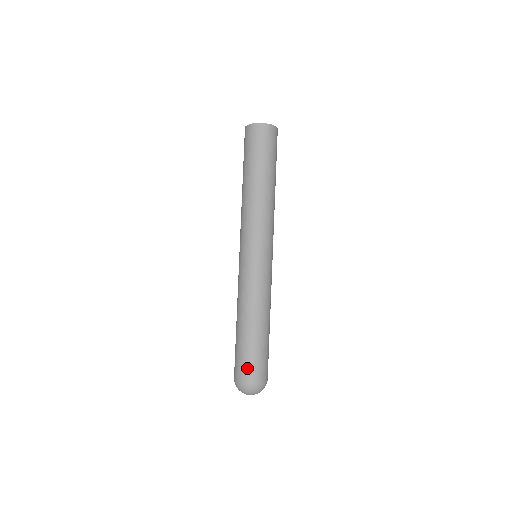
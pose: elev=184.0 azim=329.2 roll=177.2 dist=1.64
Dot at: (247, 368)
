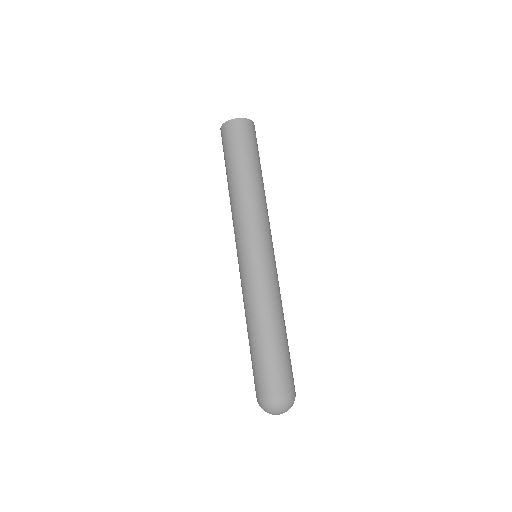
Dot at: (256, 382)
